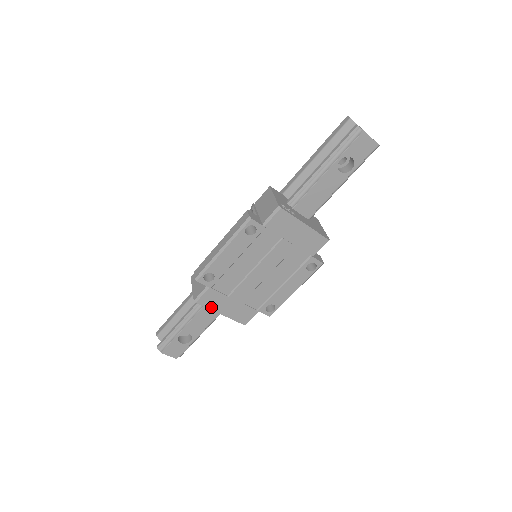
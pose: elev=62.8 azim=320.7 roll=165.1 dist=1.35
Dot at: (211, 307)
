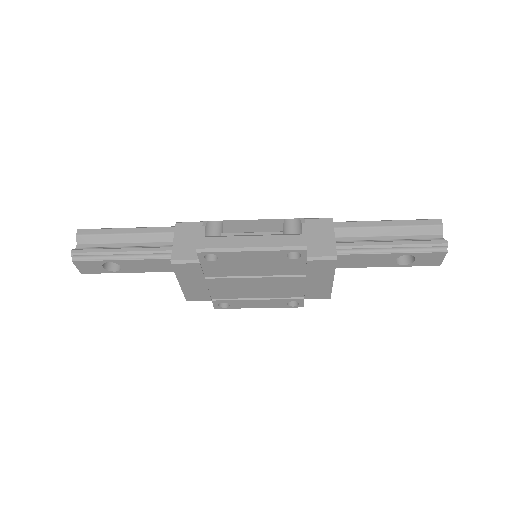
Dot at: (179, 274)
